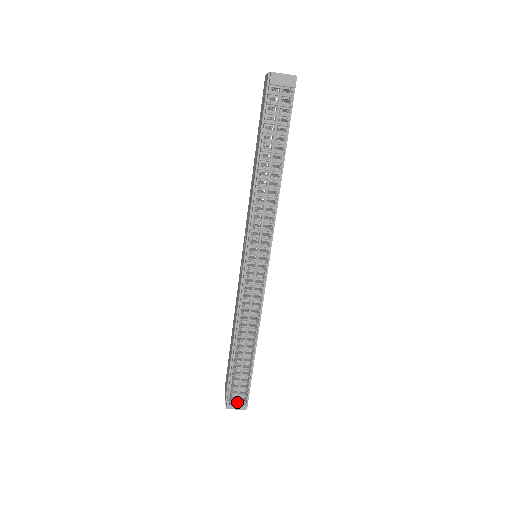
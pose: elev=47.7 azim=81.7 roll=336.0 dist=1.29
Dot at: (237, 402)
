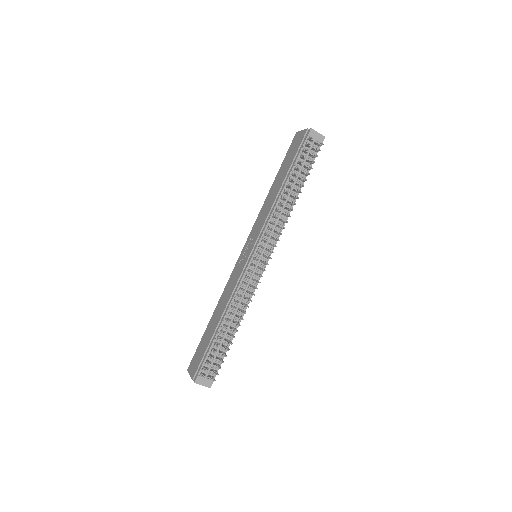
Dot at: (205, 378)
